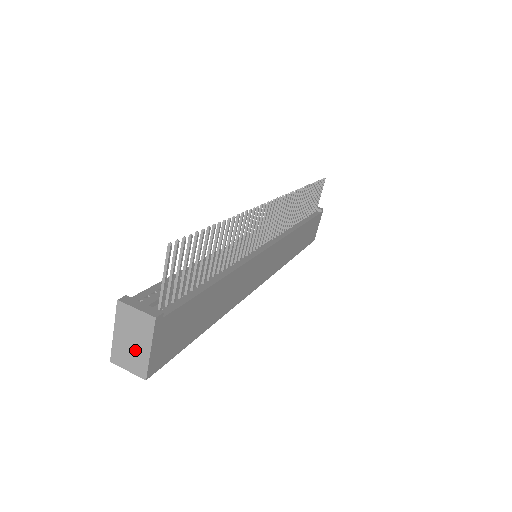
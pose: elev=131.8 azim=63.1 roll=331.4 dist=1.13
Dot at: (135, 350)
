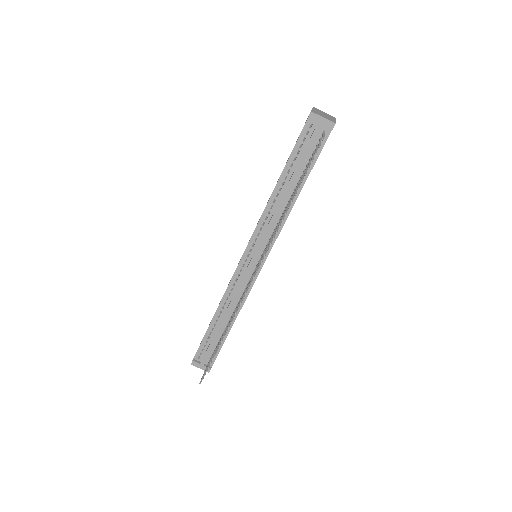
Dot at: occluded
